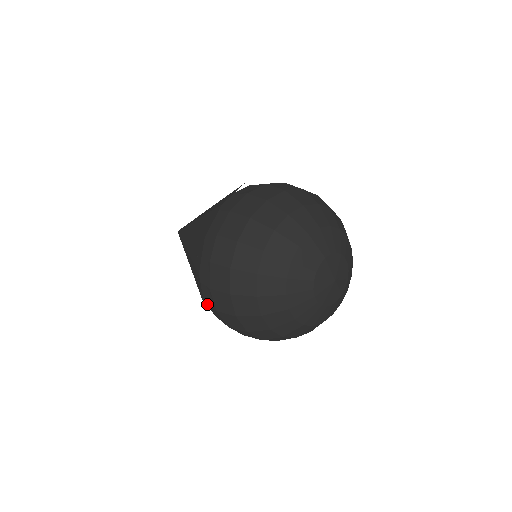
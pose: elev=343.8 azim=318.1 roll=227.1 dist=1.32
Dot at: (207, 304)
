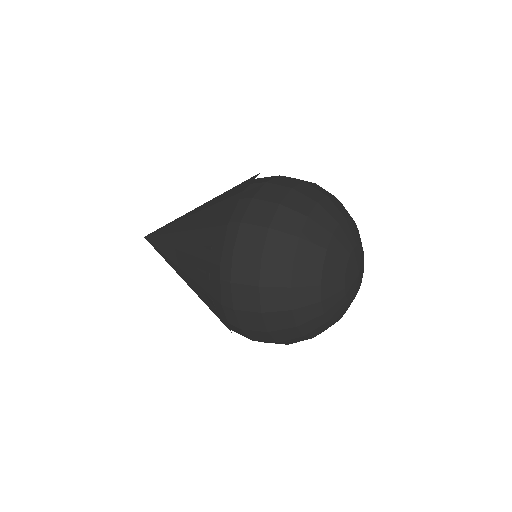
Dot at: (217, 304)
